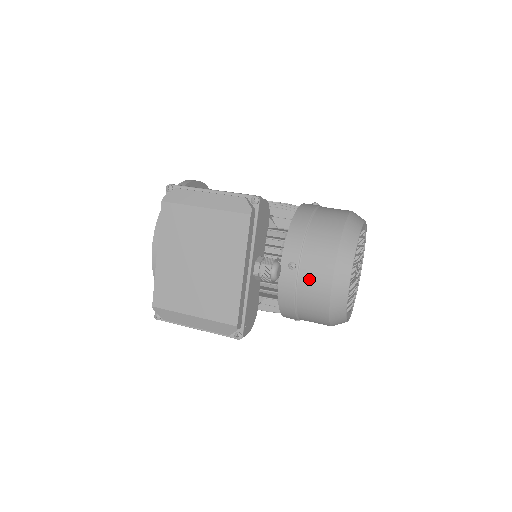
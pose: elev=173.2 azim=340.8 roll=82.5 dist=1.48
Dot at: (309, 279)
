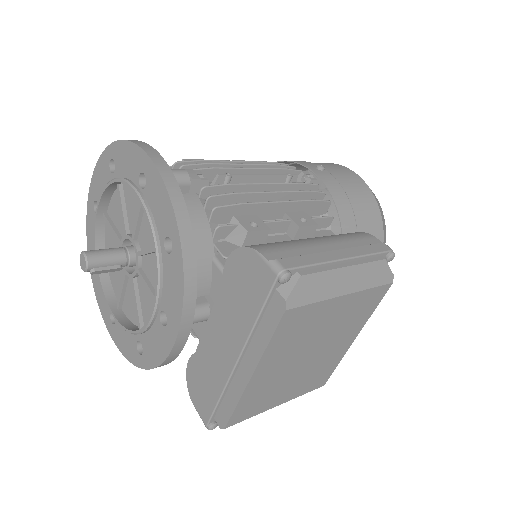
Dot at: occluded
